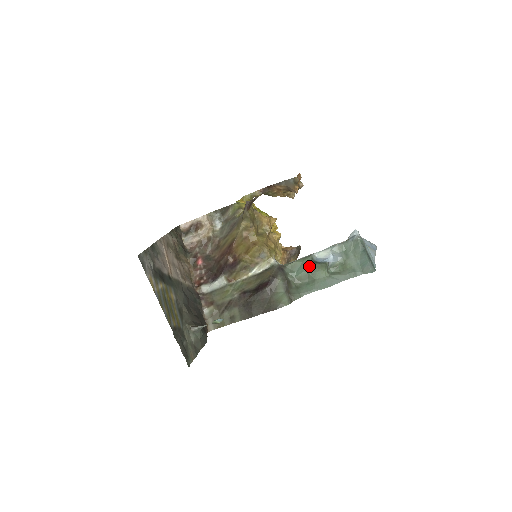
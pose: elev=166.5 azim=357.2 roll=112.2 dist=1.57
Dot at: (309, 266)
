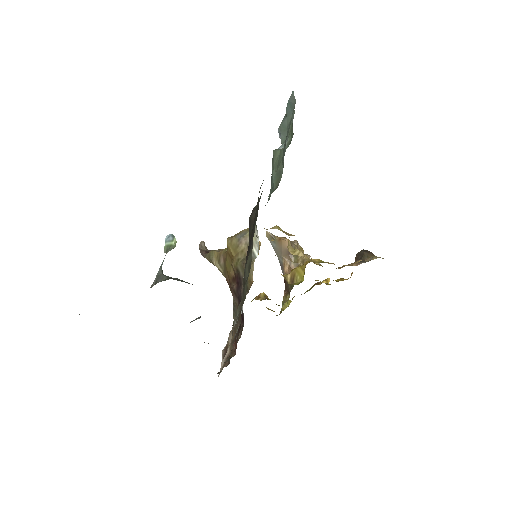
Dot at: (272, 173)
